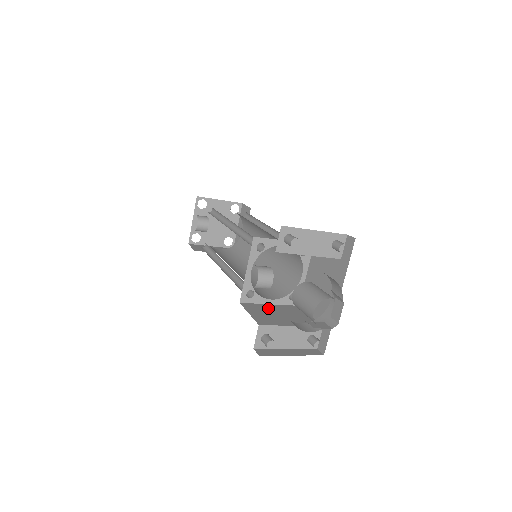
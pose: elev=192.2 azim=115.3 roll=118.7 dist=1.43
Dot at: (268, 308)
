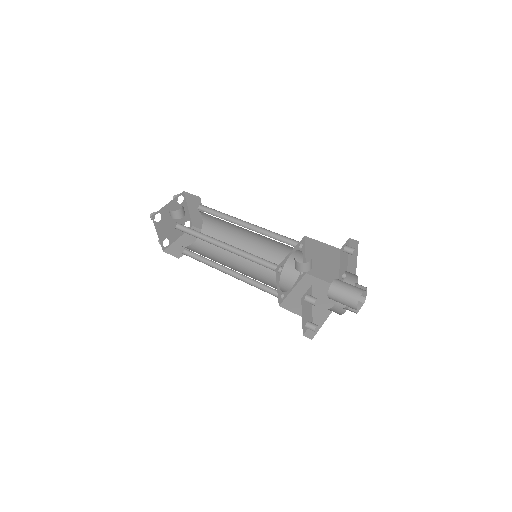
Dot at: occluded
